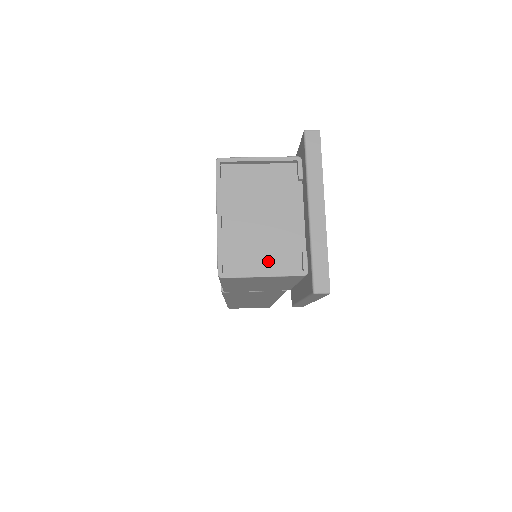
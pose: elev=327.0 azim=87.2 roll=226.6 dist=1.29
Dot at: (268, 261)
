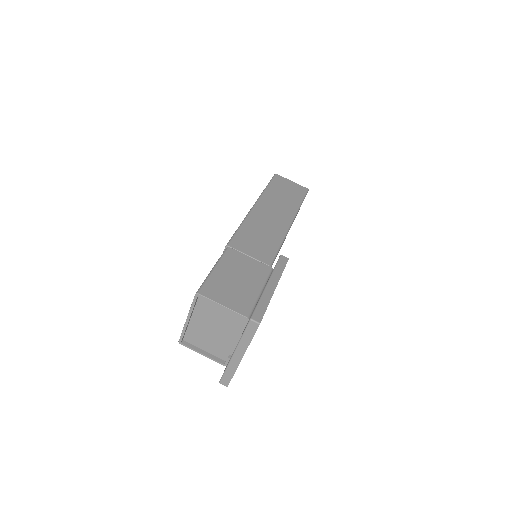
Dot at: (209, 348)
